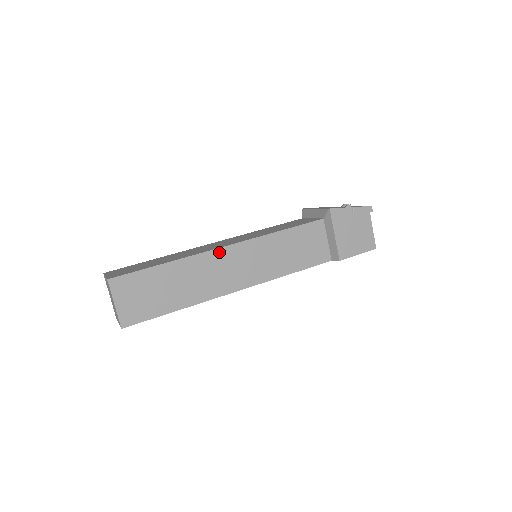
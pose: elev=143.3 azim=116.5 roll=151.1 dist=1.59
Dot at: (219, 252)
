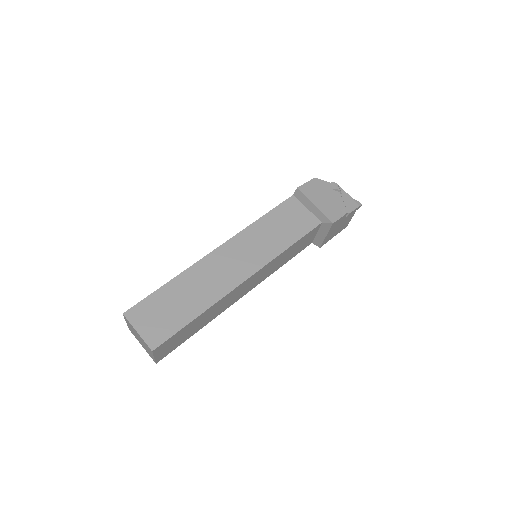
Dot at: (239, 286)
